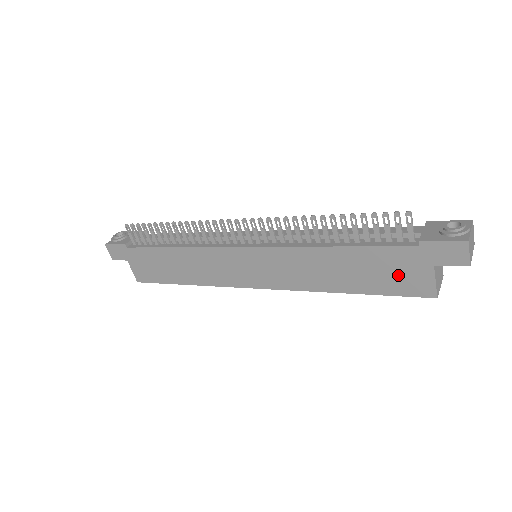
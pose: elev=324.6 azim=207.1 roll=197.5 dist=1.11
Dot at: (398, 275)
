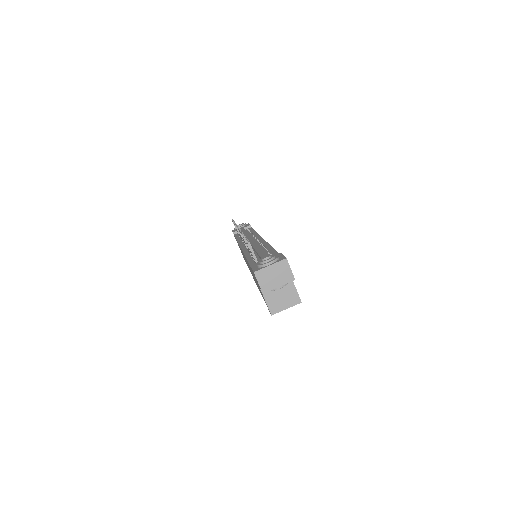
Dot at: (260, 290)
